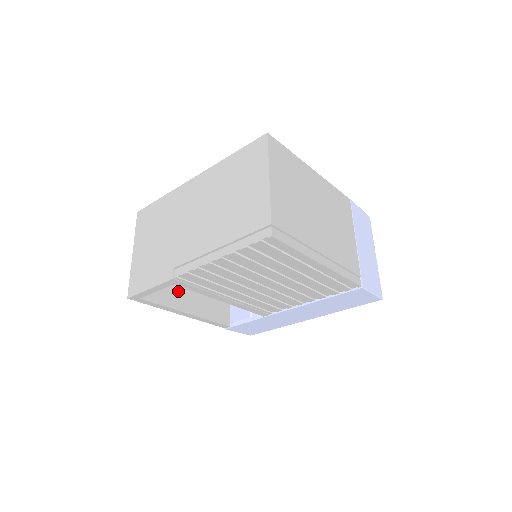
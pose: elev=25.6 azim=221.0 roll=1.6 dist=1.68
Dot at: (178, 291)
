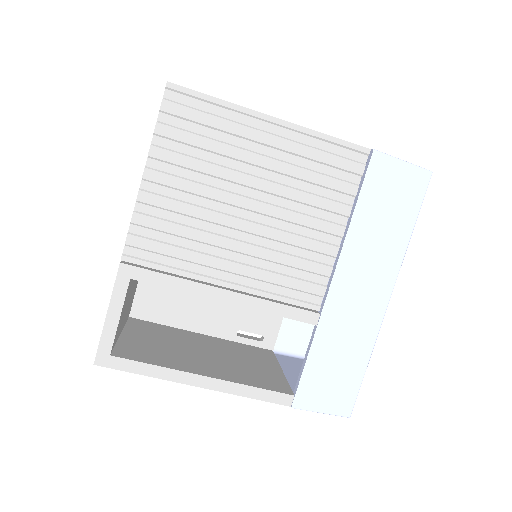
Dot at: (182, 359)
